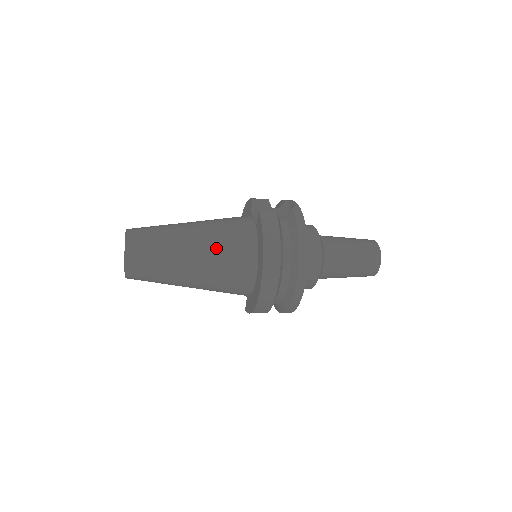
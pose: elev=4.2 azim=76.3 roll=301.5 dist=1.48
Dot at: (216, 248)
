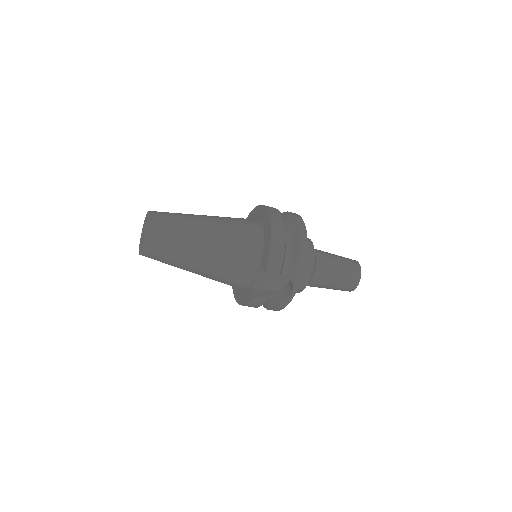
Dot at: occluded
